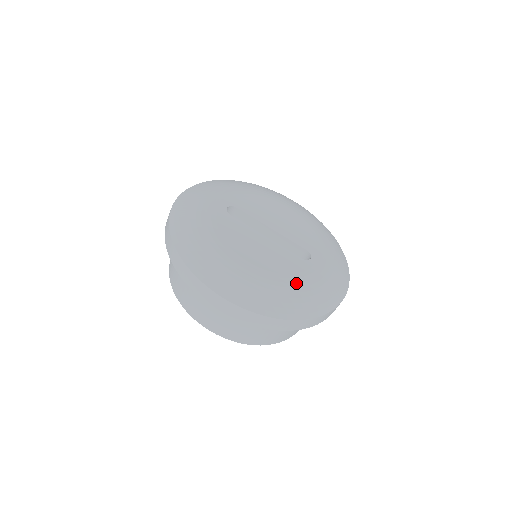
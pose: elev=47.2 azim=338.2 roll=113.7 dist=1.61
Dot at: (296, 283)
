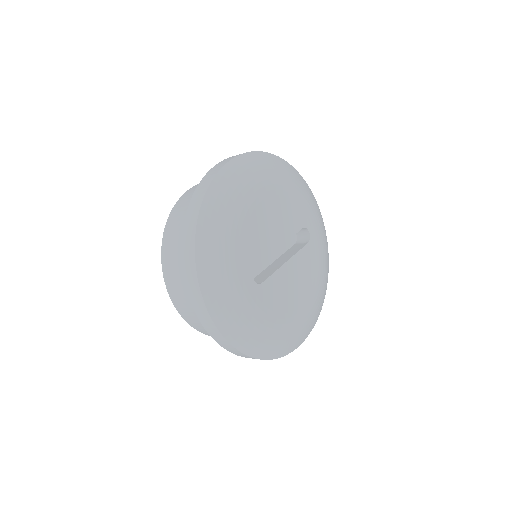
Dot at: (321, 272)
